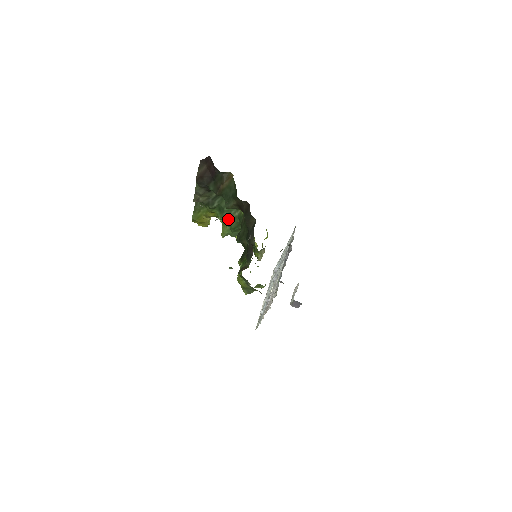
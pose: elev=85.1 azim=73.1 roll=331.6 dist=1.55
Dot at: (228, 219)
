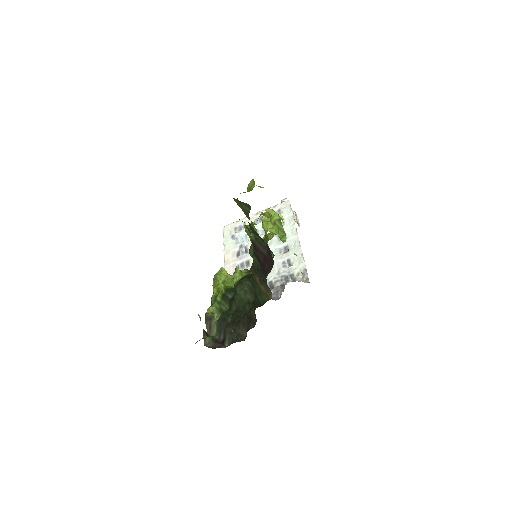
Dot at: occluded
